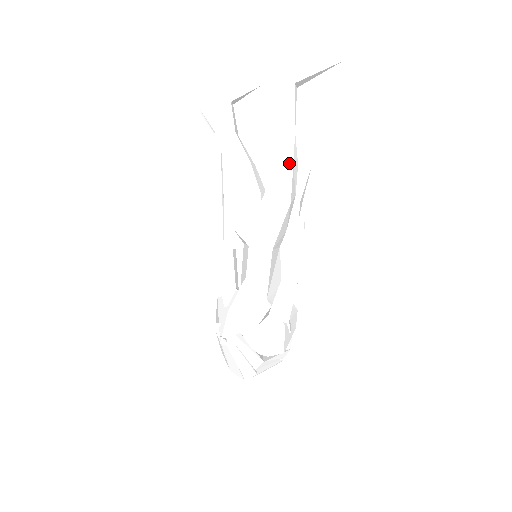
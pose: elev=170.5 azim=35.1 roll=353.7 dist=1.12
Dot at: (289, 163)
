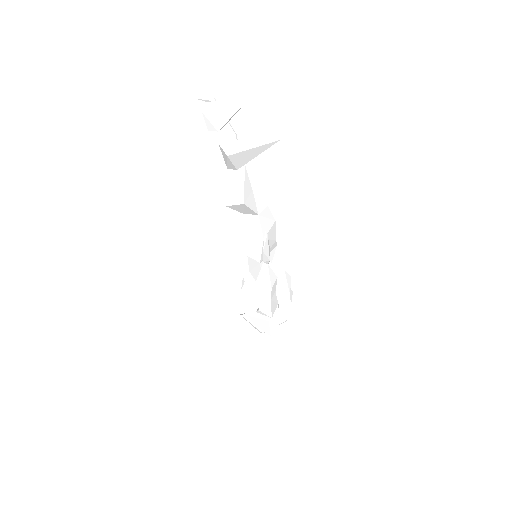
Dot at: (255, 214)
